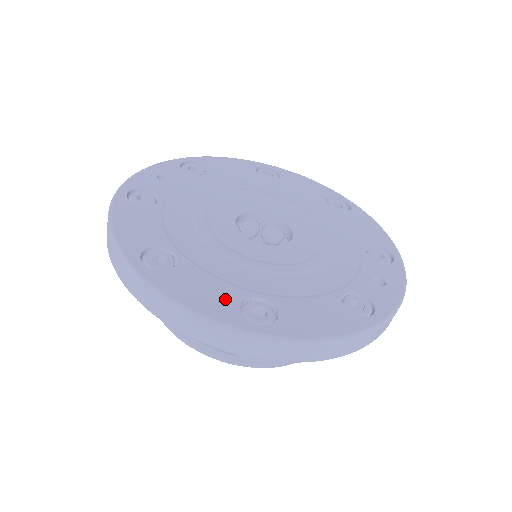
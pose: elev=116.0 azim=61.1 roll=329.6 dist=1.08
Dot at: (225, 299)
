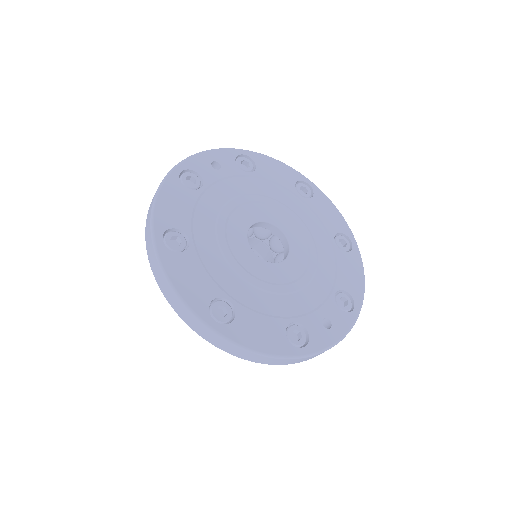
Dot at: (204, 292)
